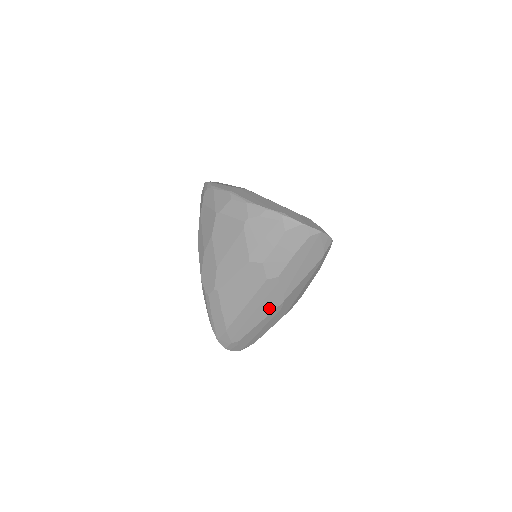
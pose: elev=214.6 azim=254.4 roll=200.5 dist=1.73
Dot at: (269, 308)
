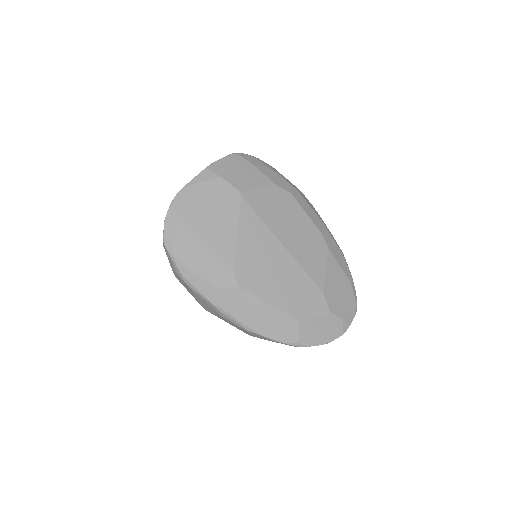
Dot at: occluded
